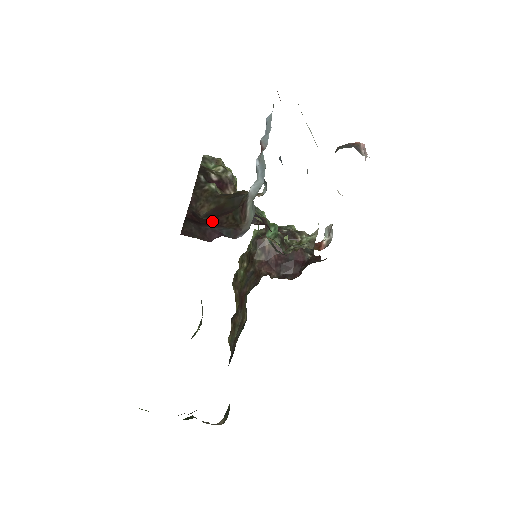
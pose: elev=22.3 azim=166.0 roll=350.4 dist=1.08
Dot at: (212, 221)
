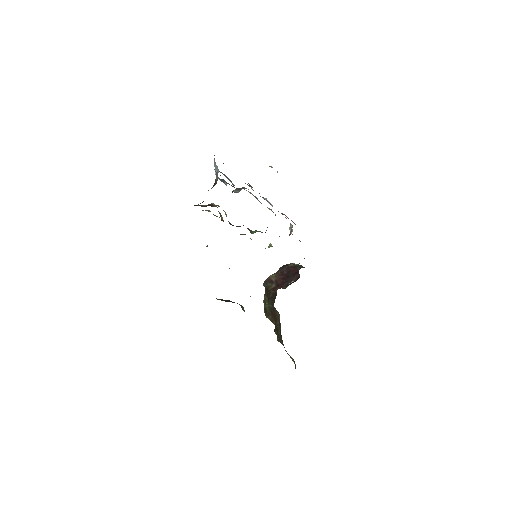
Dot at: occluded
